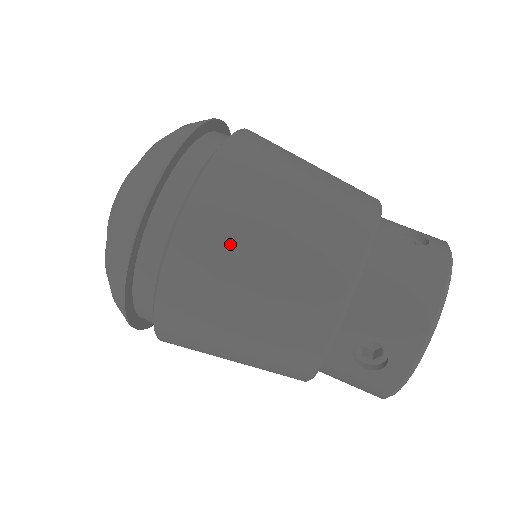
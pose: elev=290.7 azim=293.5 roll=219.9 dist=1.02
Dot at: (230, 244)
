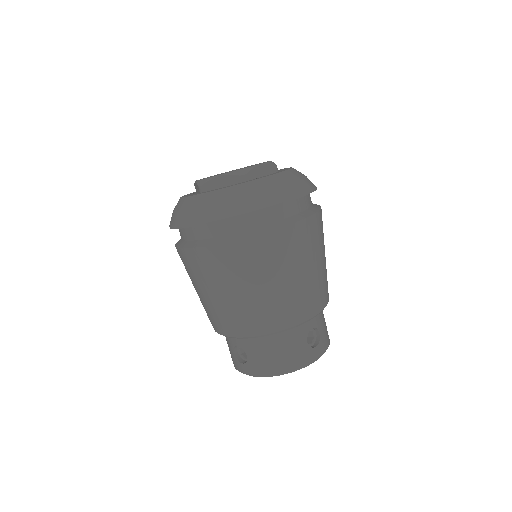
Dot at: (234, 273)
